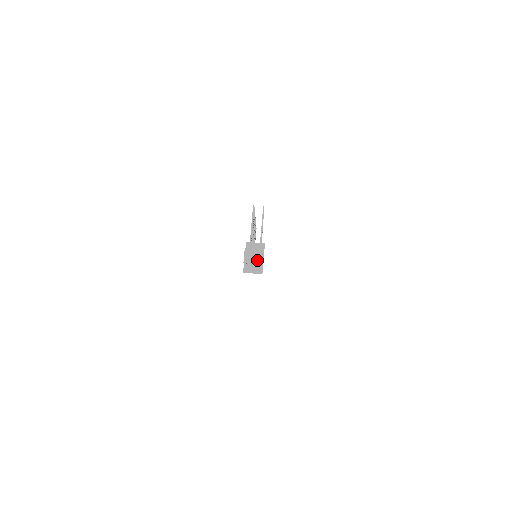
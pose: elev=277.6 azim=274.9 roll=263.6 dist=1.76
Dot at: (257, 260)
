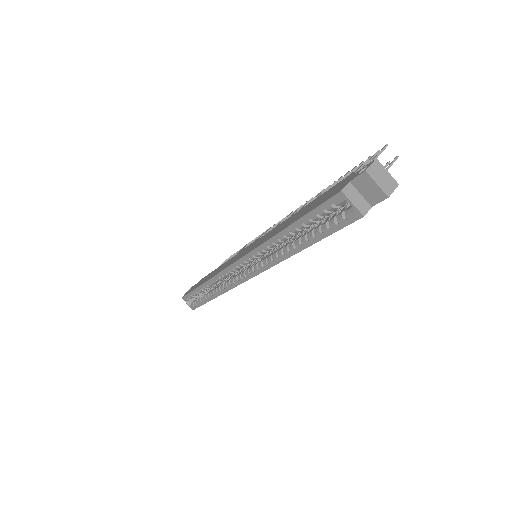
Dot at: (384, 184)
